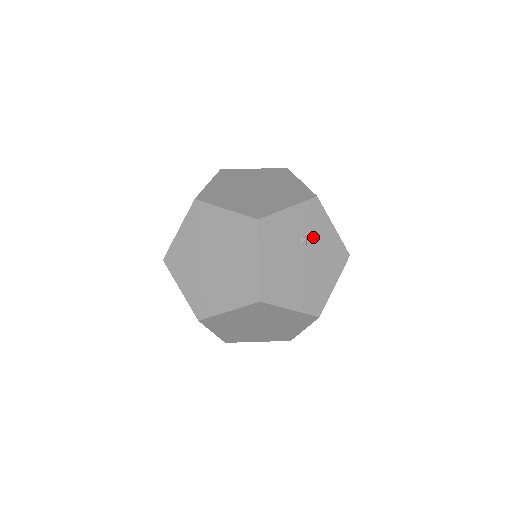
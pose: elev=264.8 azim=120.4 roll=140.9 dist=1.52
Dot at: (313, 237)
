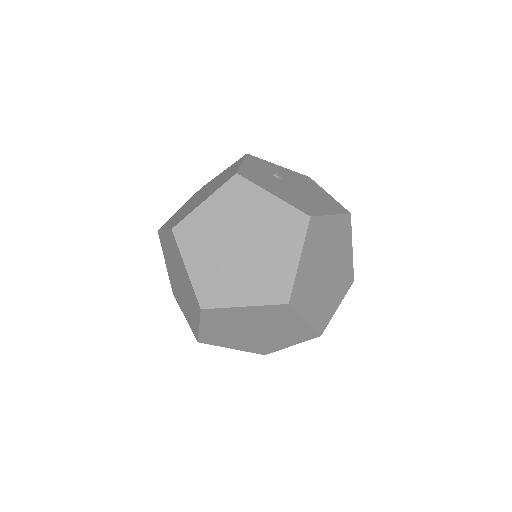
Dot at: (278, 174)
